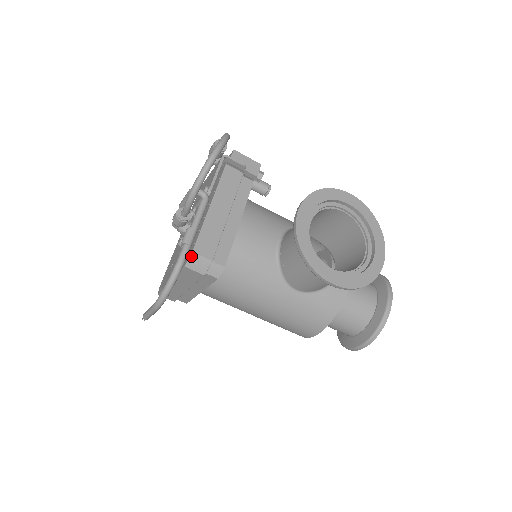
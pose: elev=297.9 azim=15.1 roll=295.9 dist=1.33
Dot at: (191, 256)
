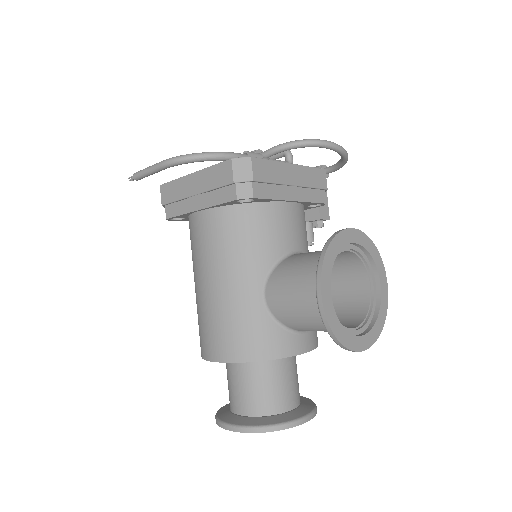
Dot at: (246, 158)
